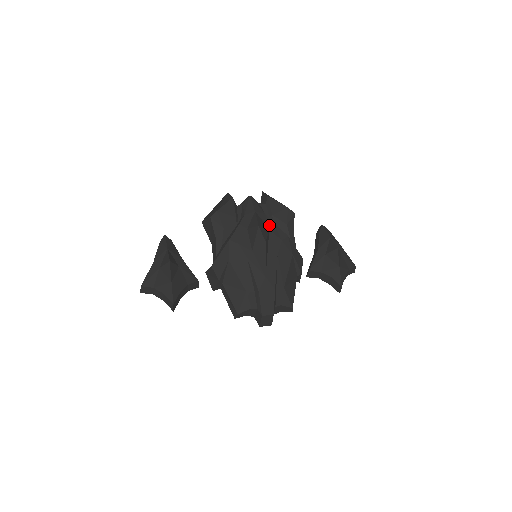
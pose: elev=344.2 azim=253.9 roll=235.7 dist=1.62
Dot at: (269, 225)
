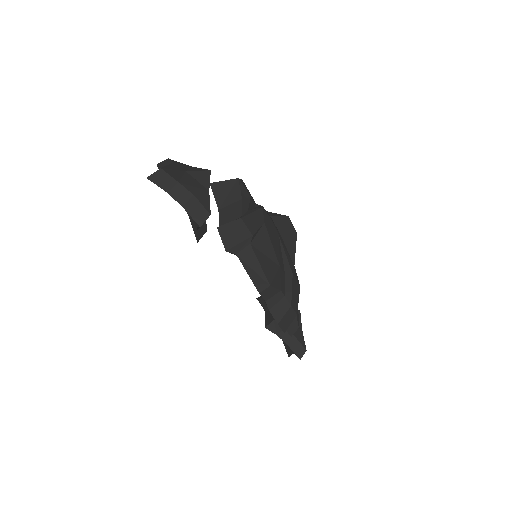
Dot at: occluded
